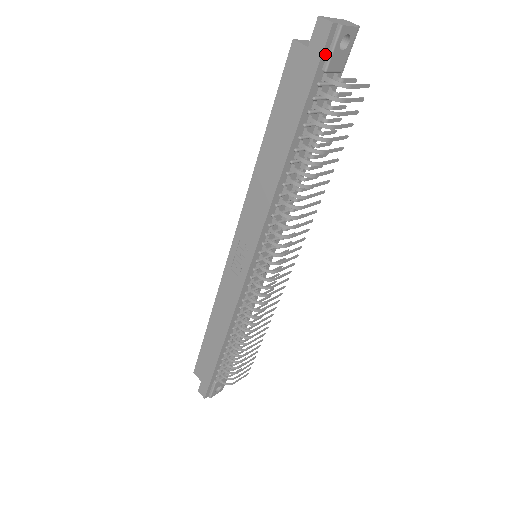
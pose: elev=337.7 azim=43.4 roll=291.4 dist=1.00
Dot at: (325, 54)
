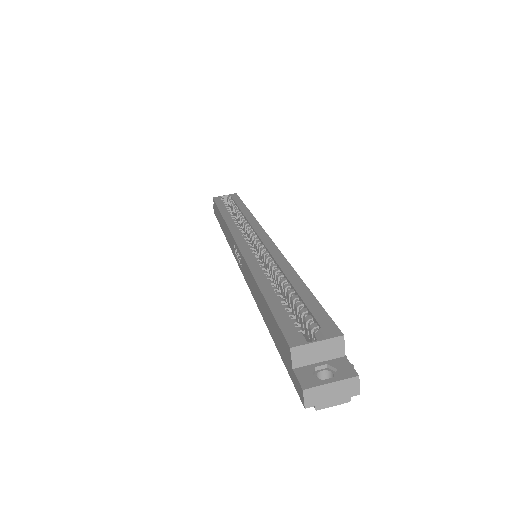
Dot at: occluded
